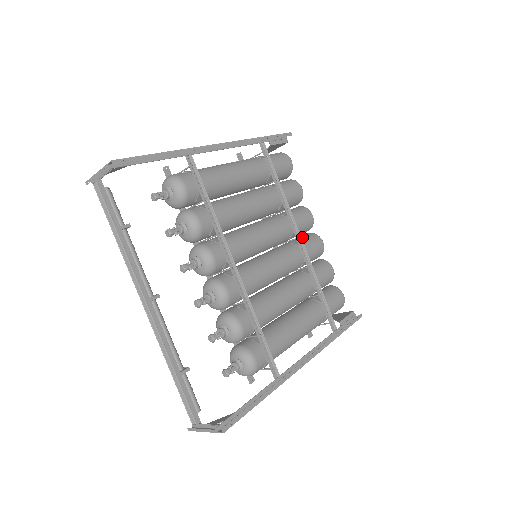
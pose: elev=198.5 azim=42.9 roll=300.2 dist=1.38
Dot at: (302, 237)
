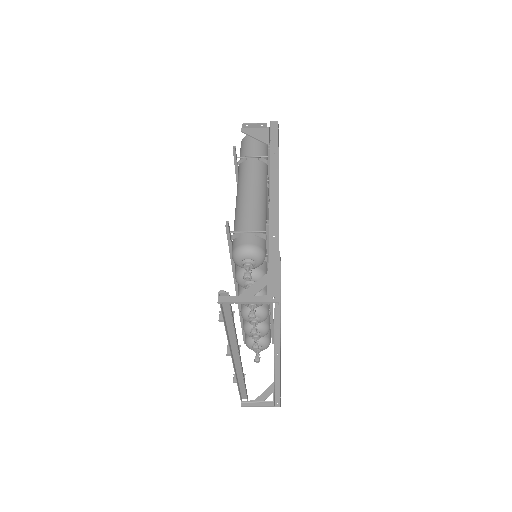
Dot at: occluded
